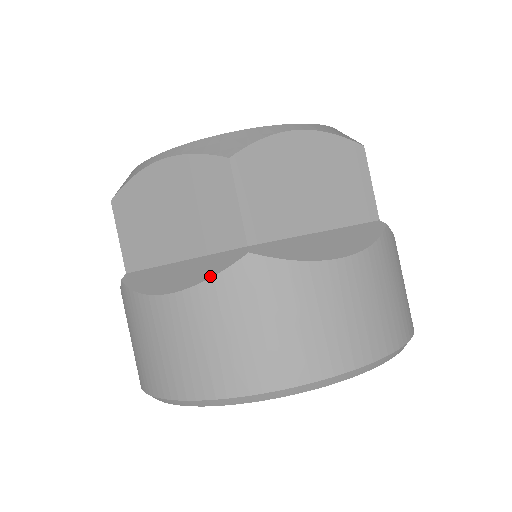
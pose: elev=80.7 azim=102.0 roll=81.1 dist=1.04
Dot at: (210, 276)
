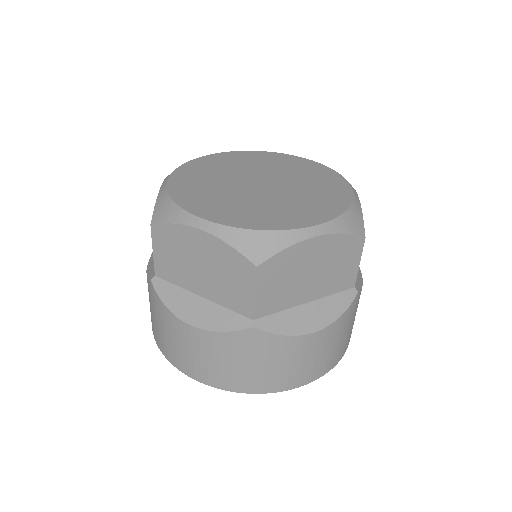
Dot at: (222, 330)
